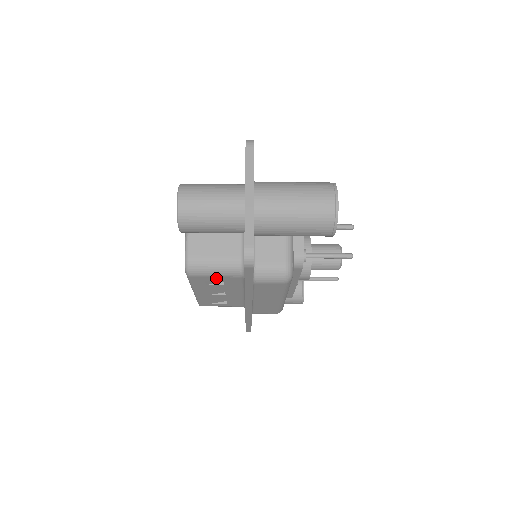
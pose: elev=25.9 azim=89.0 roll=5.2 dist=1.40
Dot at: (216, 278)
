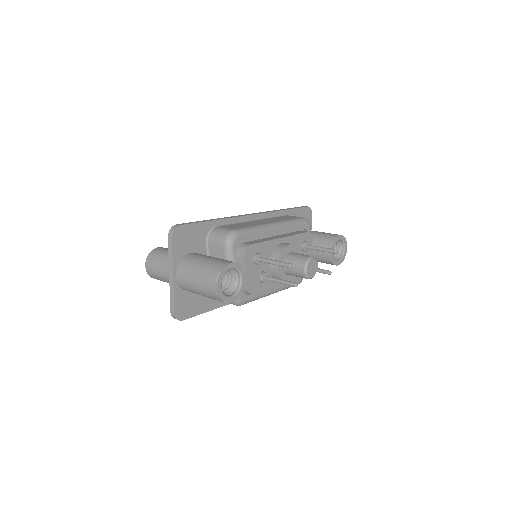
Dot at: occluded
